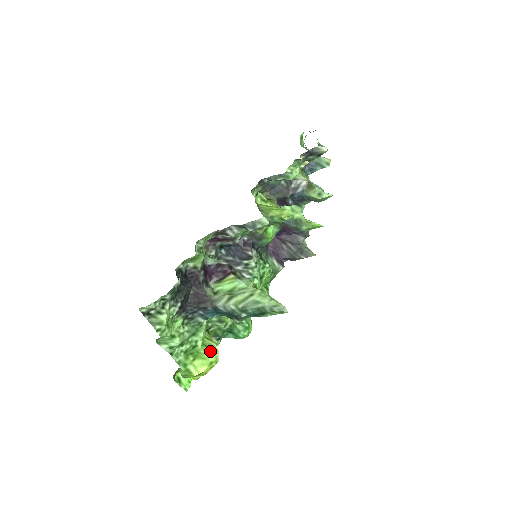
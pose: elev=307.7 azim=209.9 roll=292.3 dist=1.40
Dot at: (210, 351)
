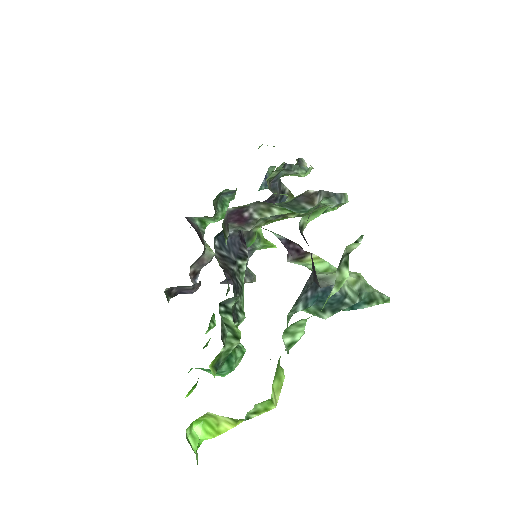
Dot at: (281, 367)
